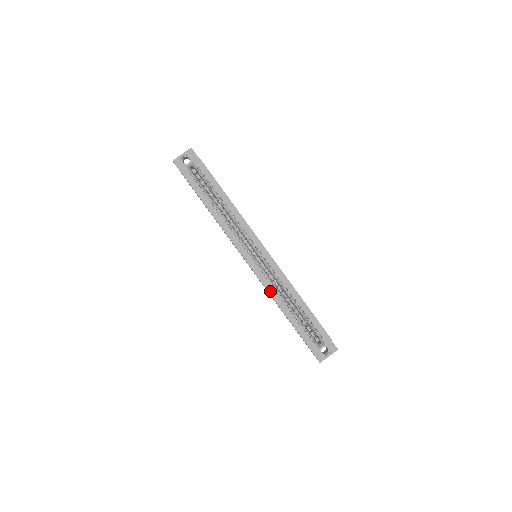
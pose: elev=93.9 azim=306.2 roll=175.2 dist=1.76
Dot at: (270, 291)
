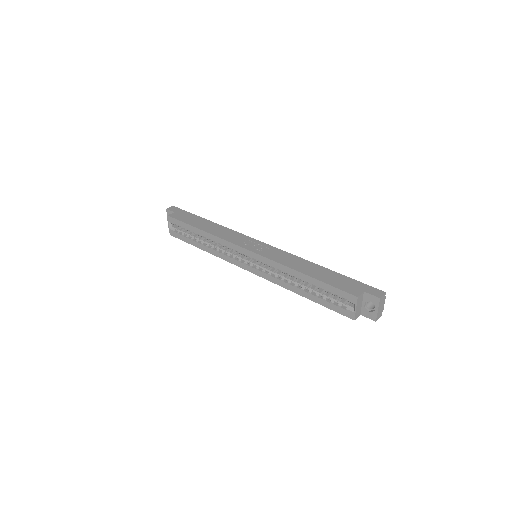
Dot at: (279, 283)
